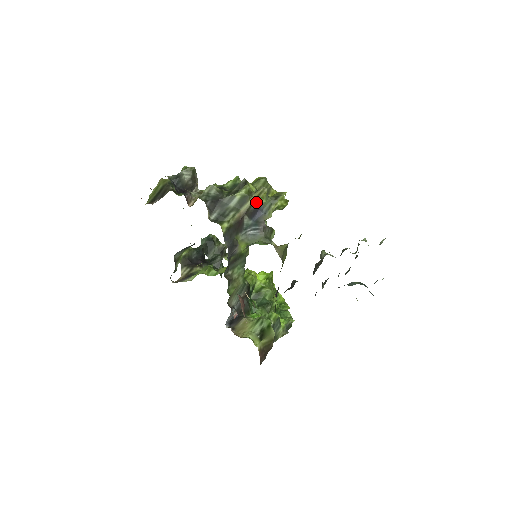
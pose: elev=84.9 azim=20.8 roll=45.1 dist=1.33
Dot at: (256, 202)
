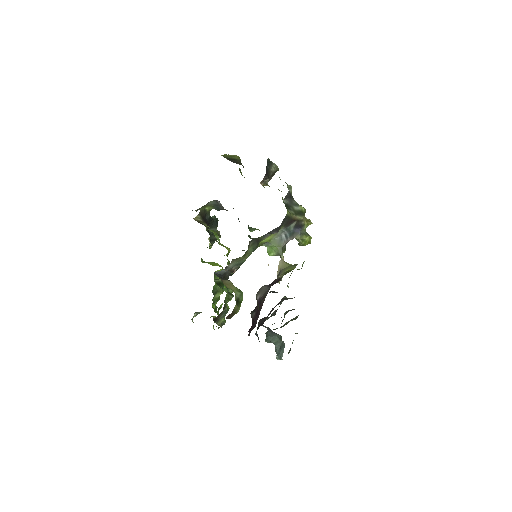
Dot at: (304, 222)
